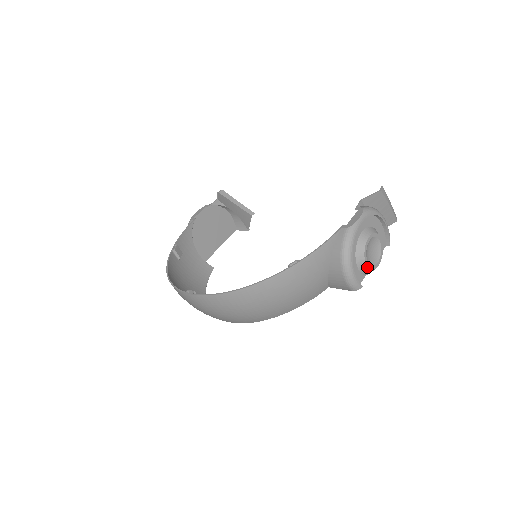
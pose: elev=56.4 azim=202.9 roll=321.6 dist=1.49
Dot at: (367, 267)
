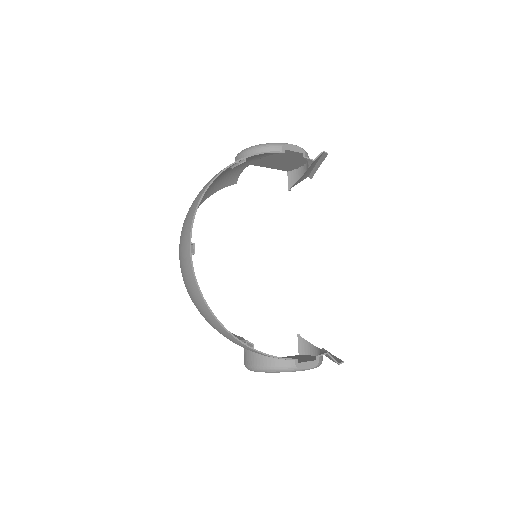
Dot at: occluded
